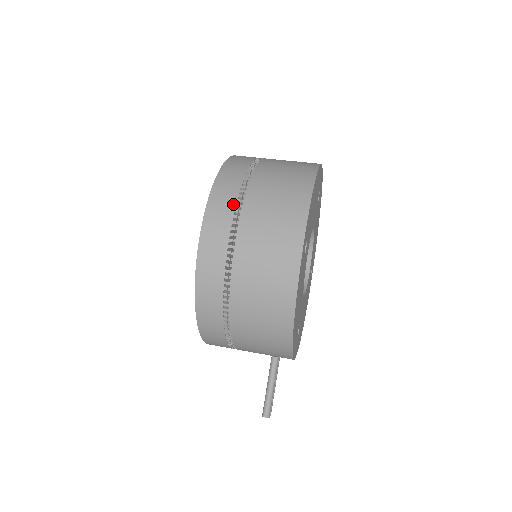
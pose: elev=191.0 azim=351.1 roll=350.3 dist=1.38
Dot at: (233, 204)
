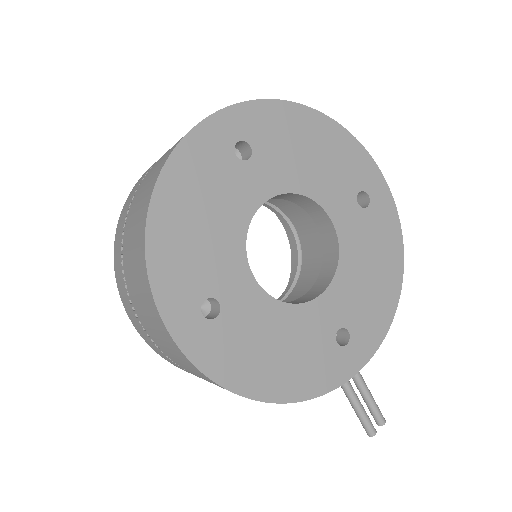
Dot at: (127, 297)
